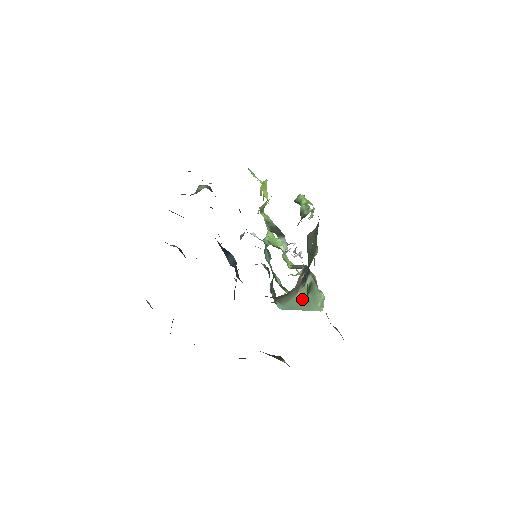
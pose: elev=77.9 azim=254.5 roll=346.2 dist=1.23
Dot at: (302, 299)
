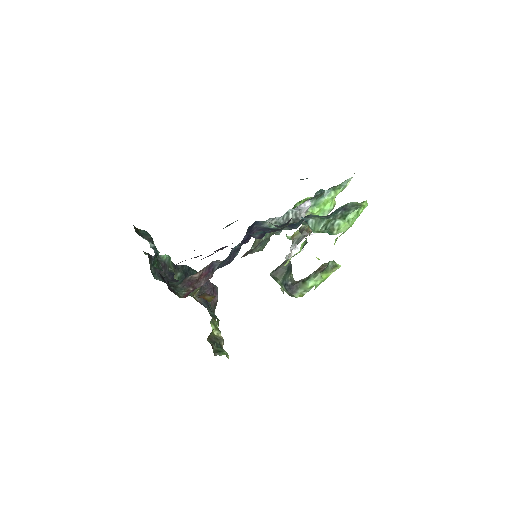
Dot at: occluded
